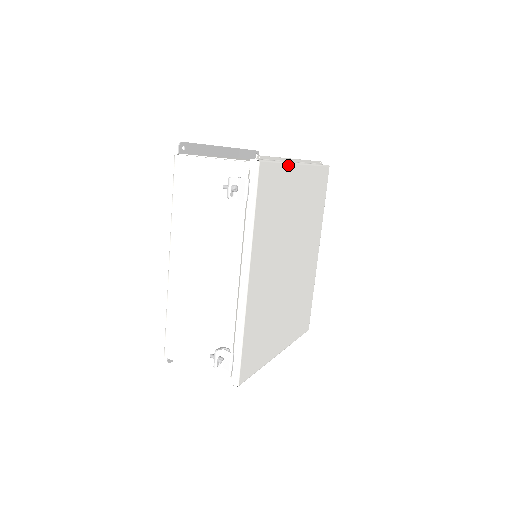
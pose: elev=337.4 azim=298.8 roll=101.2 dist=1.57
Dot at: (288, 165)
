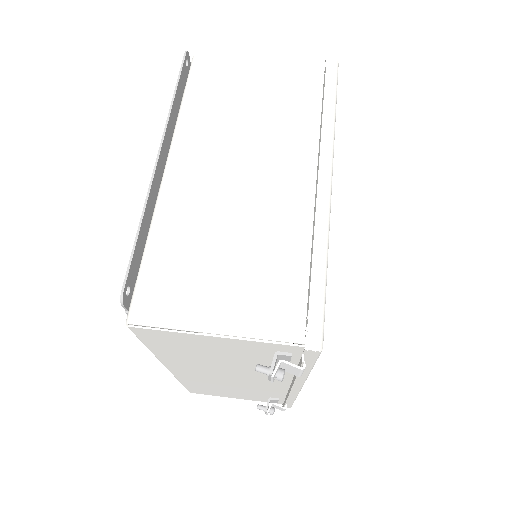
Dot at: (328, 234)
